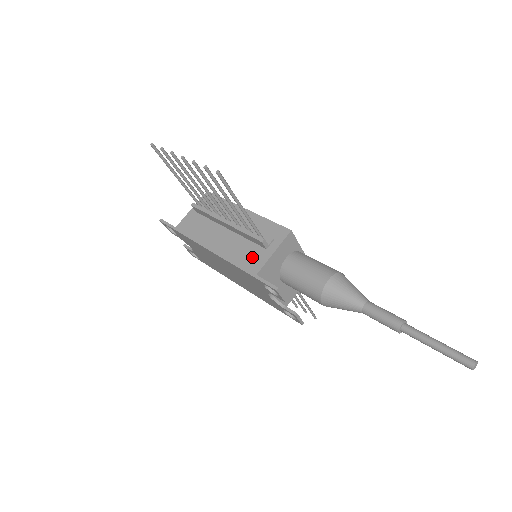
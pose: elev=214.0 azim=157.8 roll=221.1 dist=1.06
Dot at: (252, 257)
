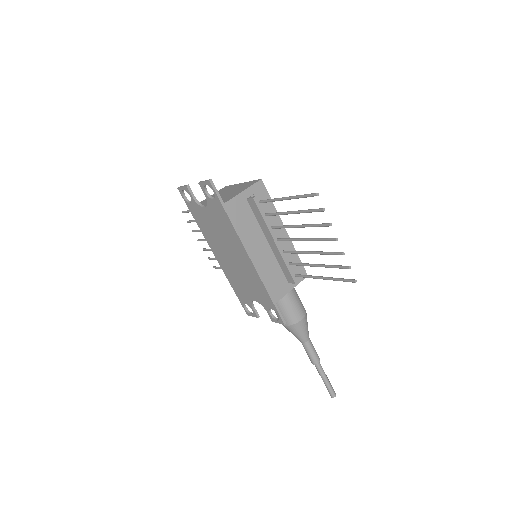
Dot at: (278, 284)
